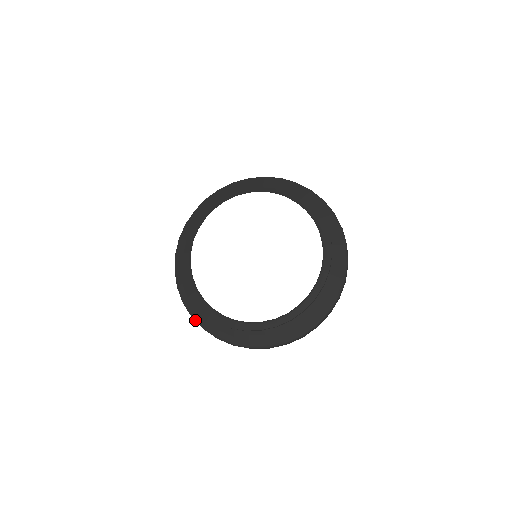
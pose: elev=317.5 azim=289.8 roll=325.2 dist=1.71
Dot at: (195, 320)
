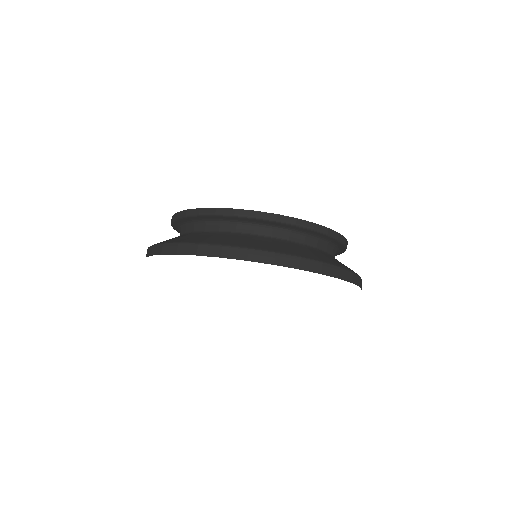
Dot at: (157, 244)
